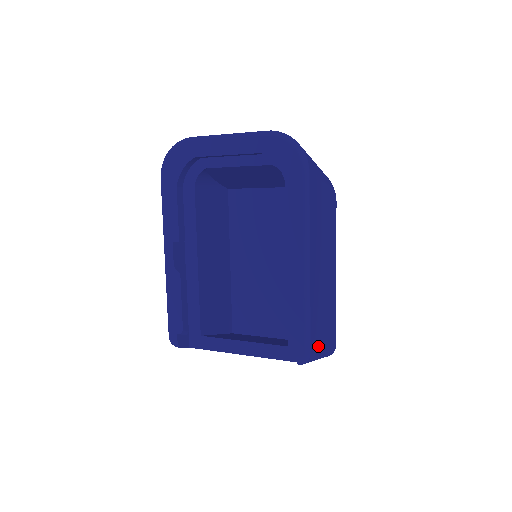
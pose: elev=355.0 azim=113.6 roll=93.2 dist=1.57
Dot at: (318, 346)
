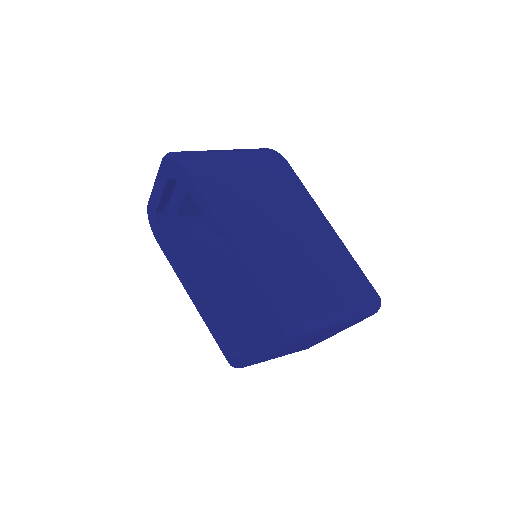
Dot at: (311, 309)
